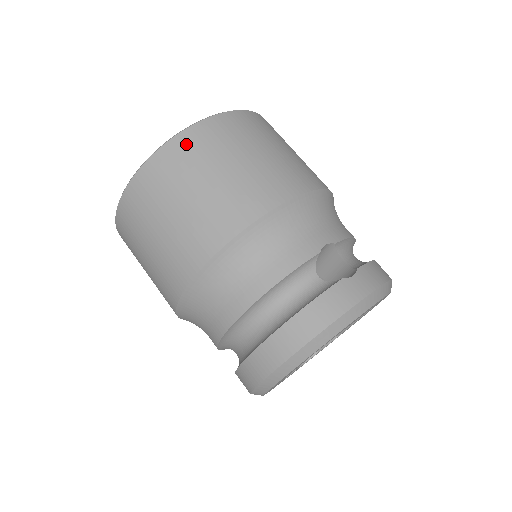
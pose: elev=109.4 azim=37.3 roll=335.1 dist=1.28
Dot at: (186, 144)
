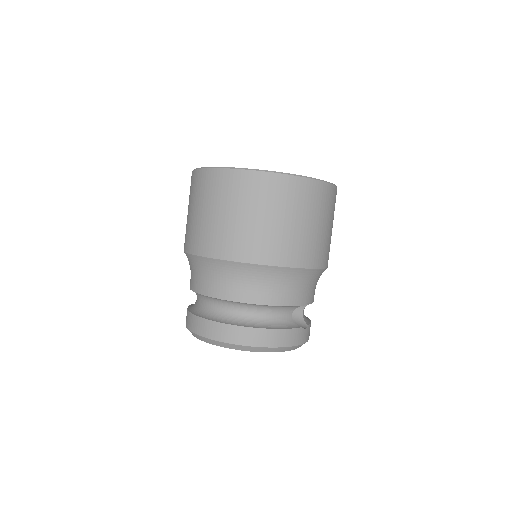
Dot at: (307, 189)
